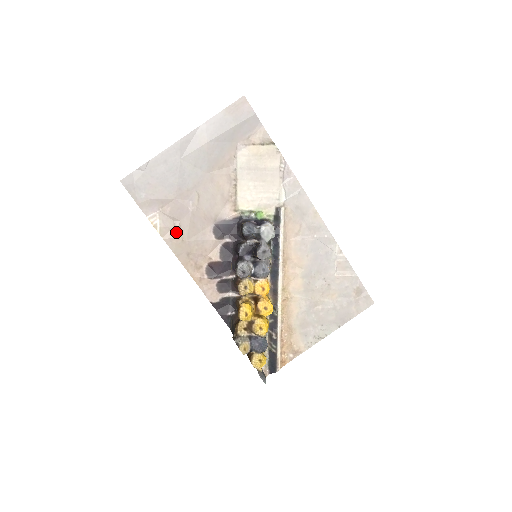
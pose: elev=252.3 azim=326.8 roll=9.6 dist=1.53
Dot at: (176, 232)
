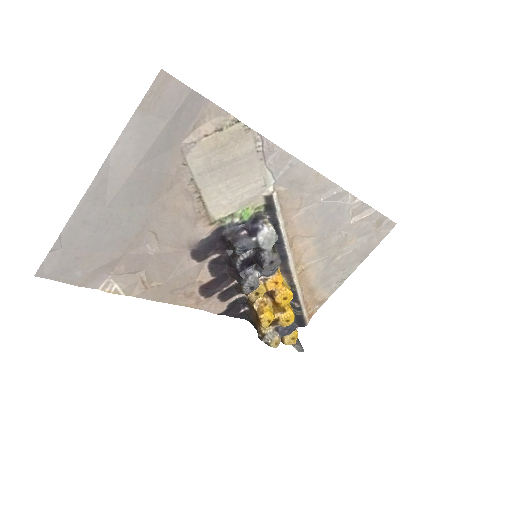
Dot at: (146, 283)
